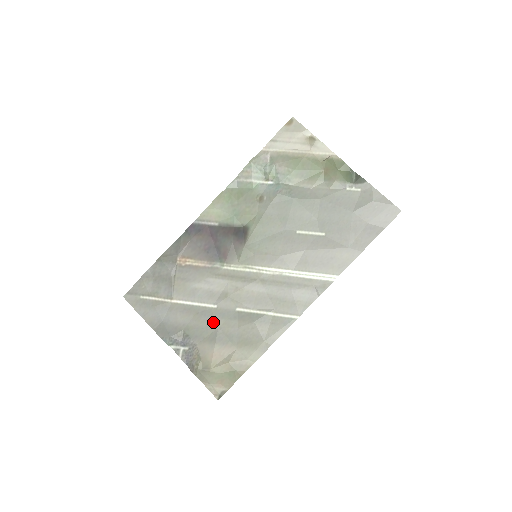
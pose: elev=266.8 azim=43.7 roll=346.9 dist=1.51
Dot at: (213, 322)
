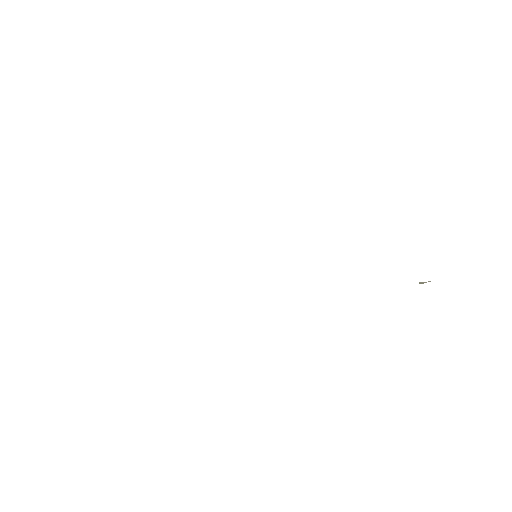
Dot at: occluded
